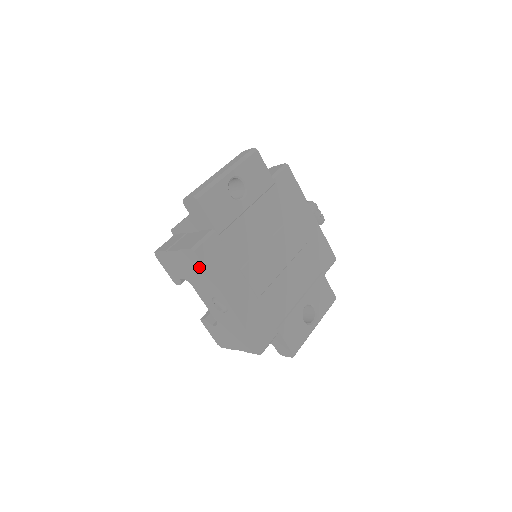
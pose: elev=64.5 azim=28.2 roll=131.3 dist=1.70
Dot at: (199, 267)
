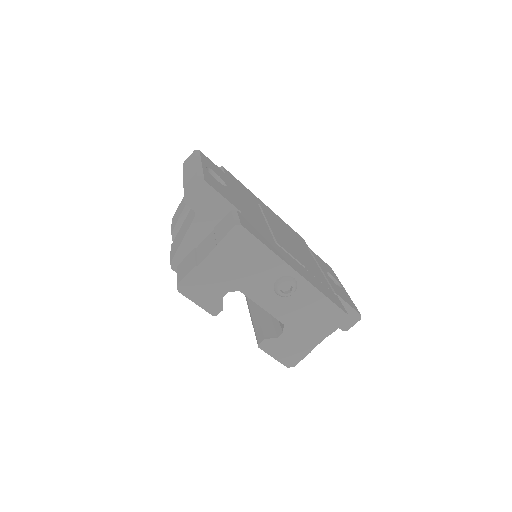
Dot at: (250, 247)
